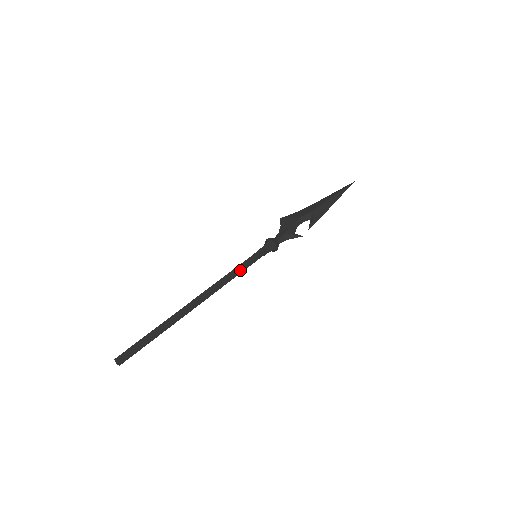
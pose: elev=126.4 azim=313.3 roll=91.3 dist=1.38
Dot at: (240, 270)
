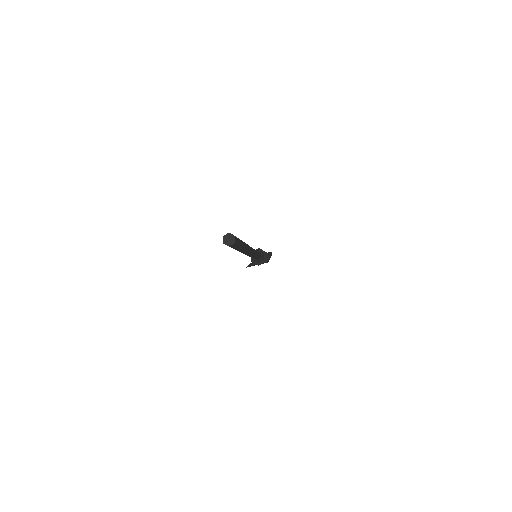
Dot at: occluded
